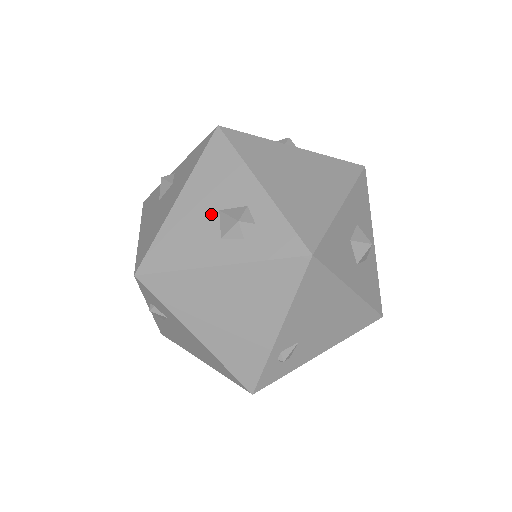
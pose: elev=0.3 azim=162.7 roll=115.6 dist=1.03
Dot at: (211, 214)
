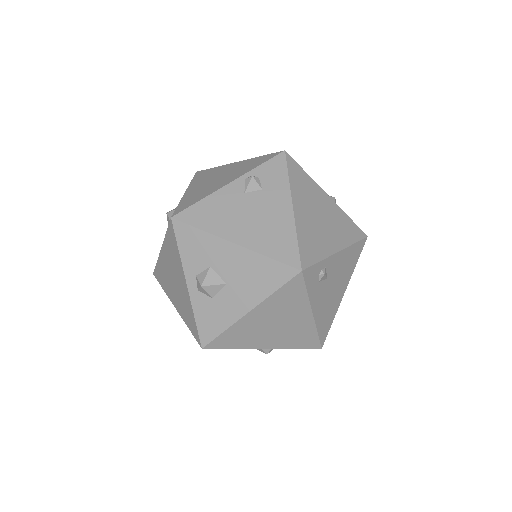
Dot at: occluded
